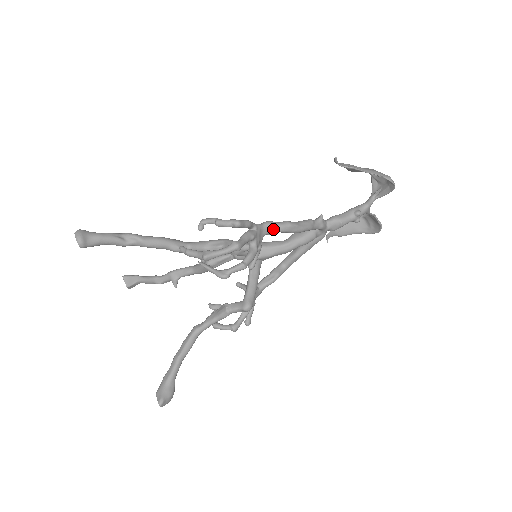
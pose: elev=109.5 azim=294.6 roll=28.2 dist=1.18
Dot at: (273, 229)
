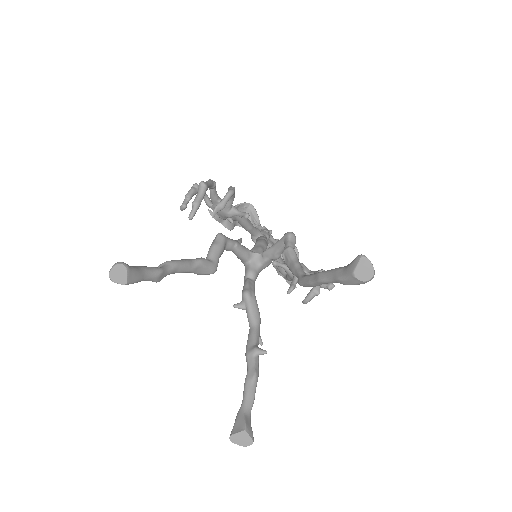
Dot at: occluded
